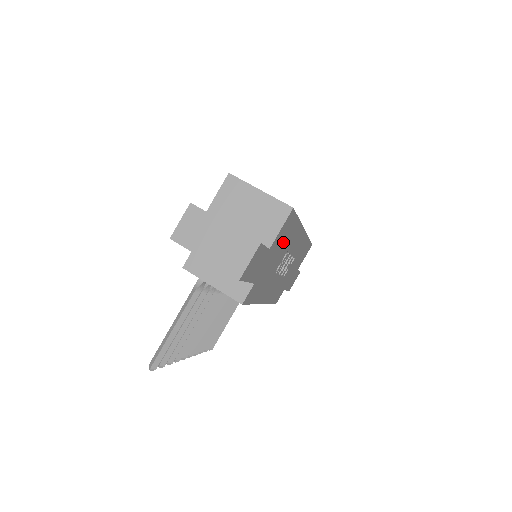
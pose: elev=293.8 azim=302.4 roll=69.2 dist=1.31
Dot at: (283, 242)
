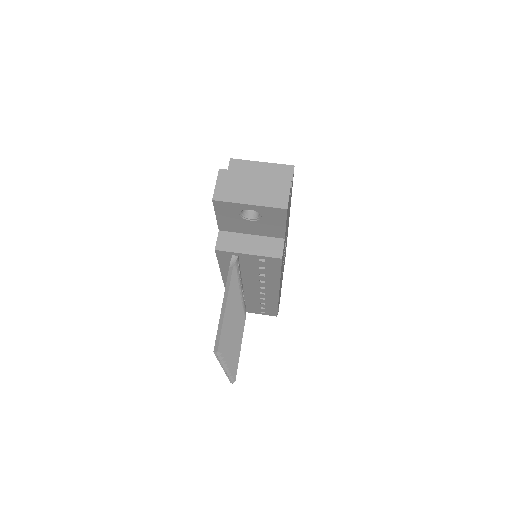
Dot at: (289, 209)
